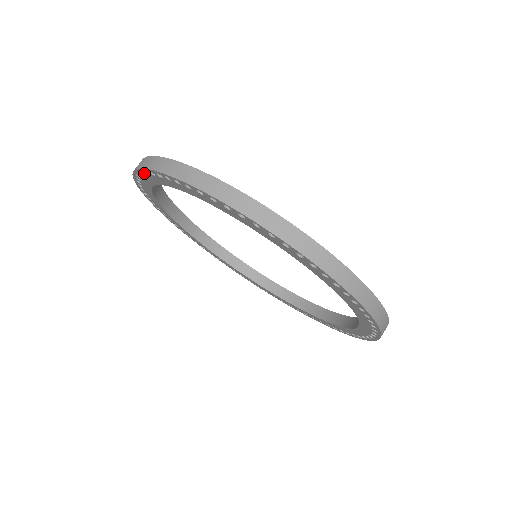
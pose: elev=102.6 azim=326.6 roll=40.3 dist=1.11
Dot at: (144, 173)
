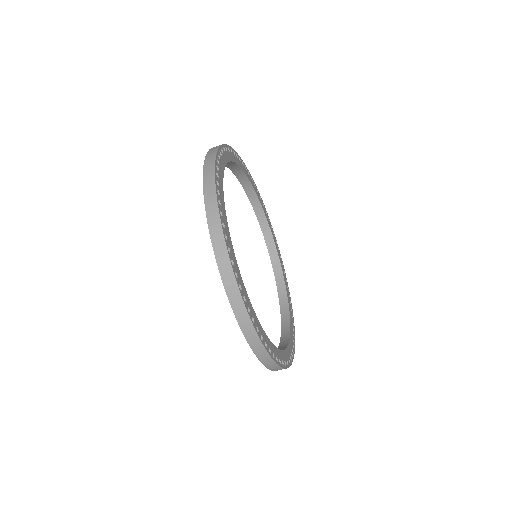
Dot at: occluded
